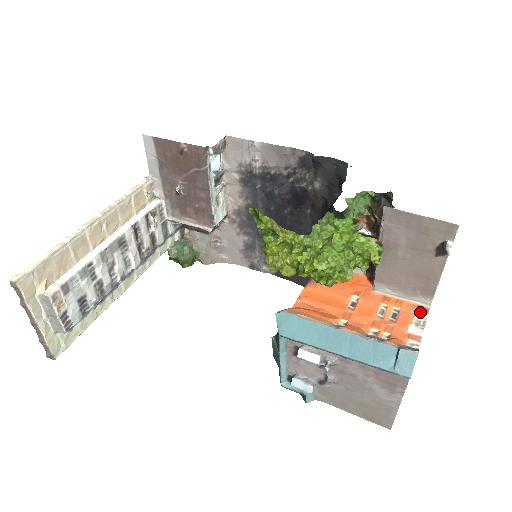
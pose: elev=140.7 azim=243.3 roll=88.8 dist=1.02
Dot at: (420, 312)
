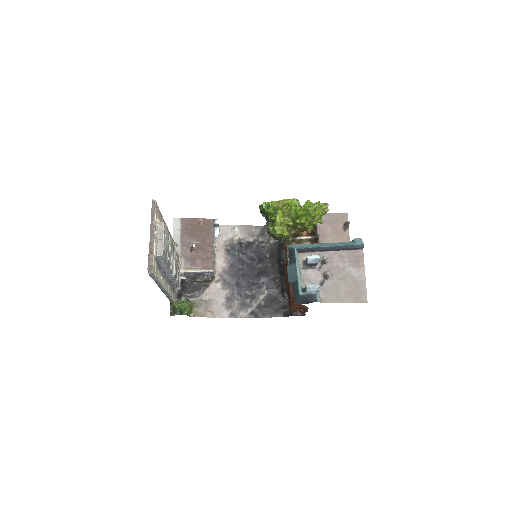
Dot at: occluded
